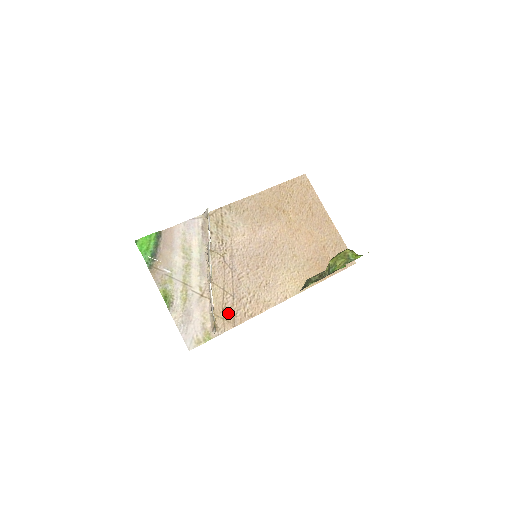
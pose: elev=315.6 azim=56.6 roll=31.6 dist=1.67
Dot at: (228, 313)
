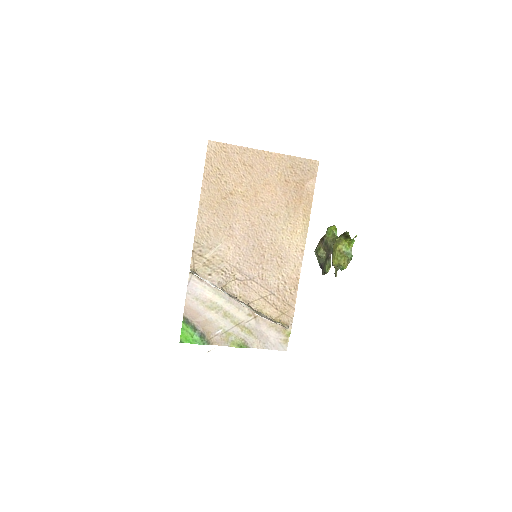
Dot at: (282, 307)
